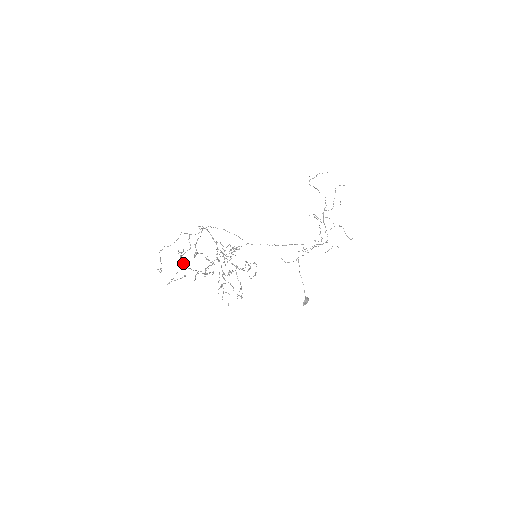
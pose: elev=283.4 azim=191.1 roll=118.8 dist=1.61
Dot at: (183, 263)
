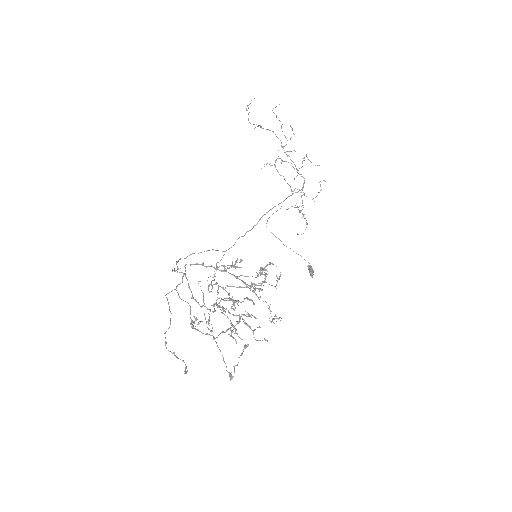
Dot at: (208, 334)
